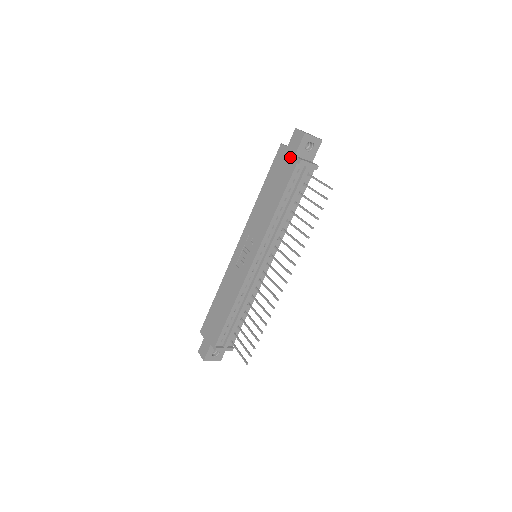
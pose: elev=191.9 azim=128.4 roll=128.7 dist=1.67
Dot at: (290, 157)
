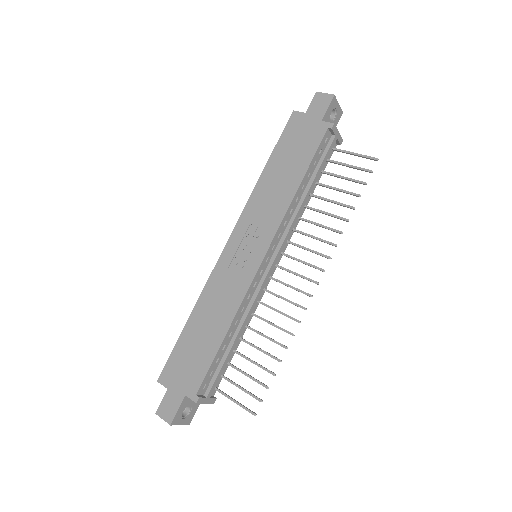
Dot at: (314, 123)
